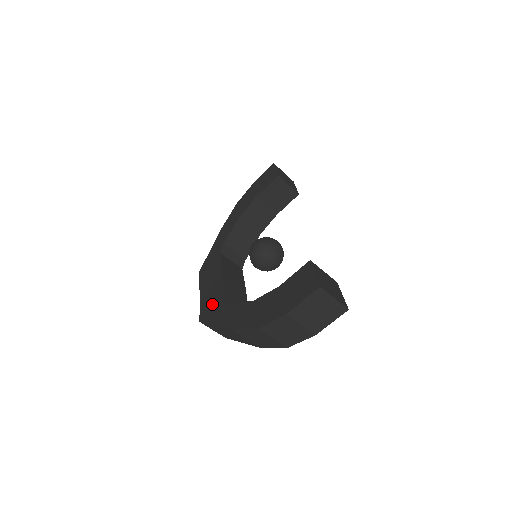
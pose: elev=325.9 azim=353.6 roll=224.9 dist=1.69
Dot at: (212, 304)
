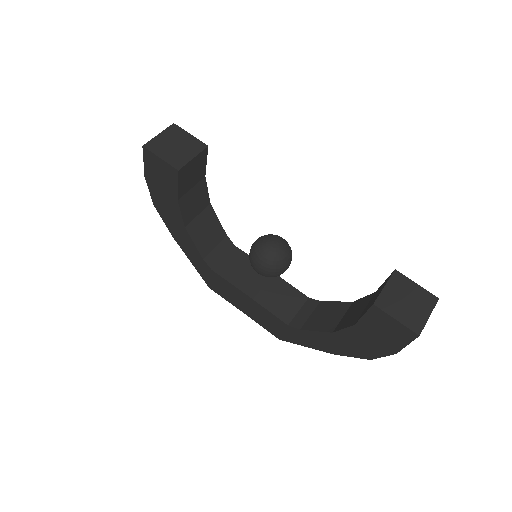
Dot at: (275, 326)
